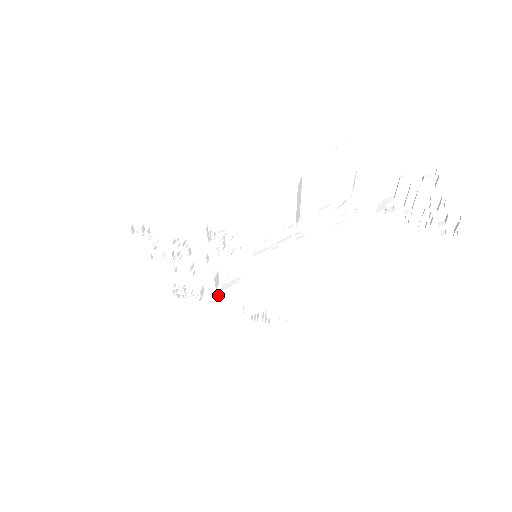
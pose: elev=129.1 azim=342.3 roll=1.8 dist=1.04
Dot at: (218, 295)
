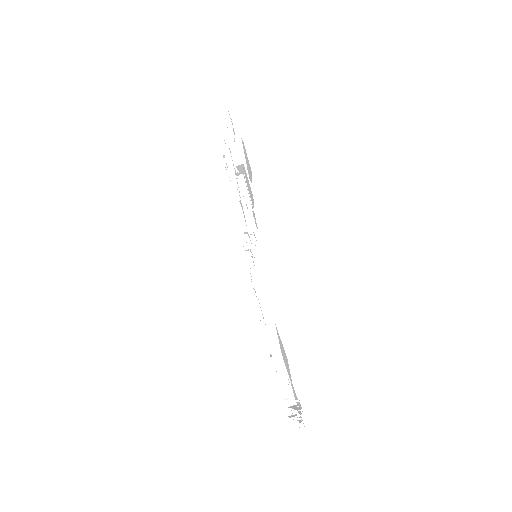
Dot at: (244, 152)
